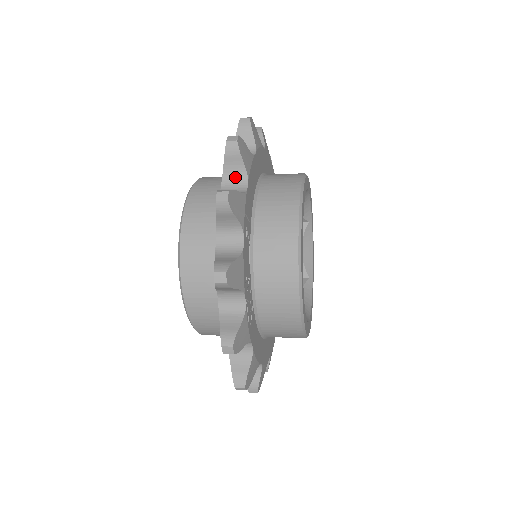
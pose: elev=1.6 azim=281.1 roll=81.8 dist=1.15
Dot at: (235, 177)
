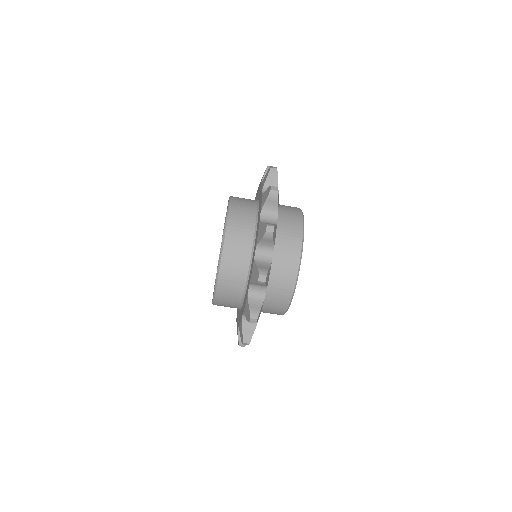
Dot at: occluded
